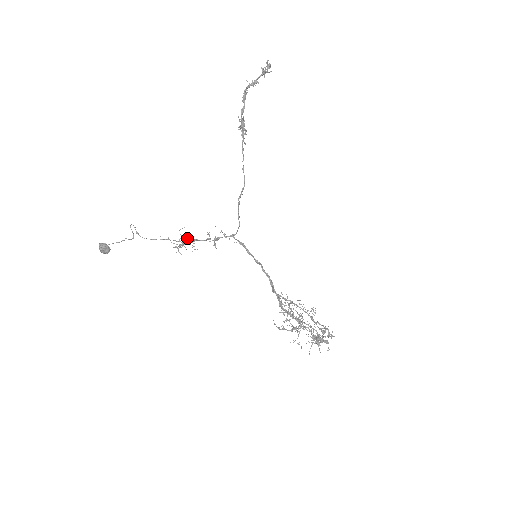
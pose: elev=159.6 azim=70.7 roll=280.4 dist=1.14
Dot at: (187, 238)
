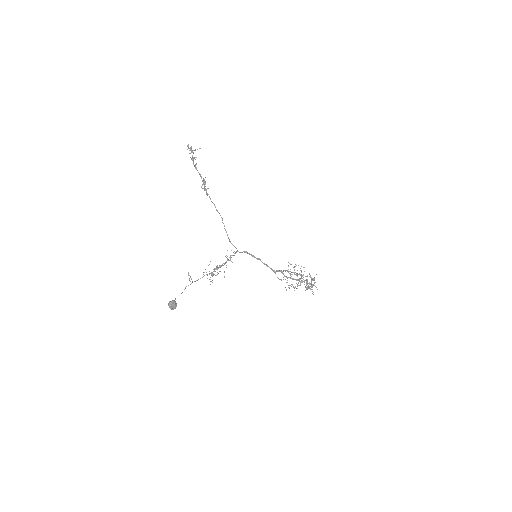
Dot at: (217, 266)
